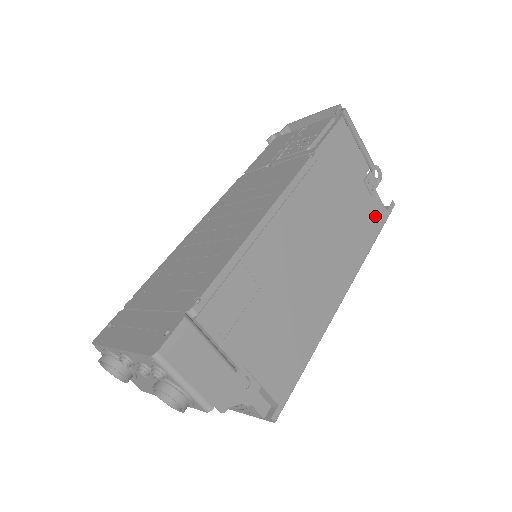
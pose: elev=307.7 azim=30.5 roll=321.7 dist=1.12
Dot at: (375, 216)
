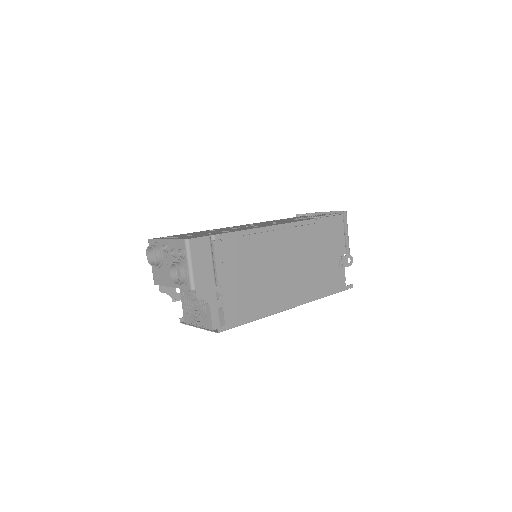
Dot at: (336, 282)
